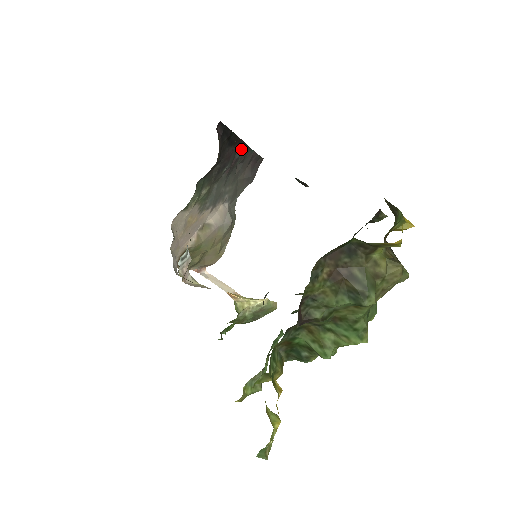
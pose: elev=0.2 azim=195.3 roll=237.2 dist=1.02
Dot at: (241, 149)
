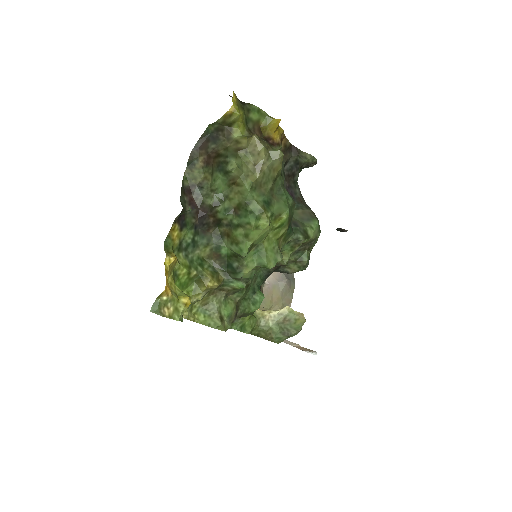
Dot at: occluded
